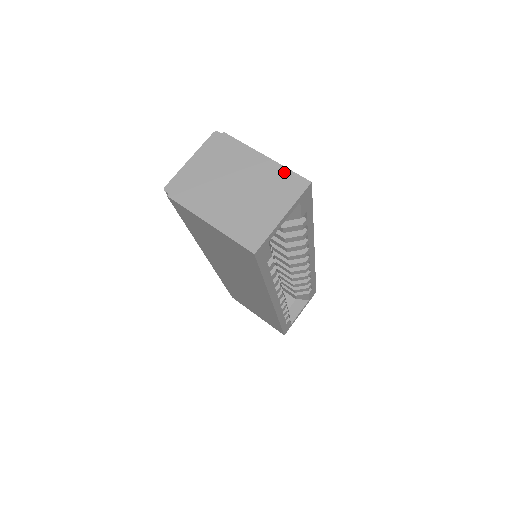
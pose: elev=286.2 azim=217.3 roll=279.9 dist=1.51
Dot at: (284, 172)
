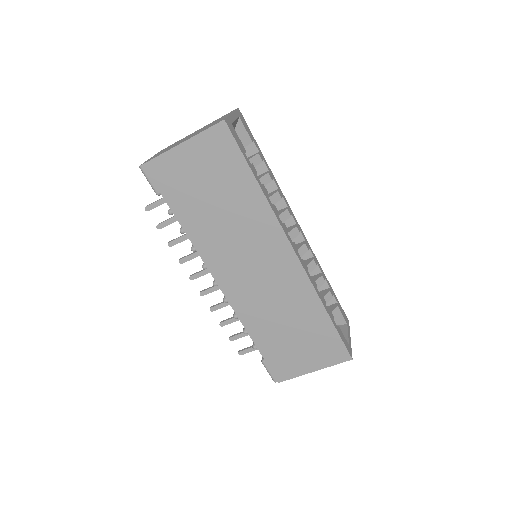
Dot at: occluded
